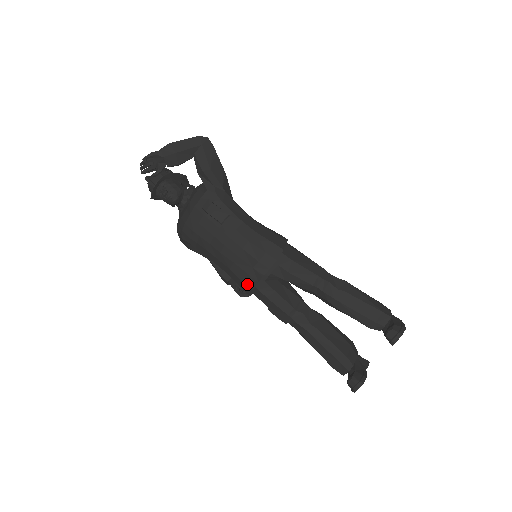
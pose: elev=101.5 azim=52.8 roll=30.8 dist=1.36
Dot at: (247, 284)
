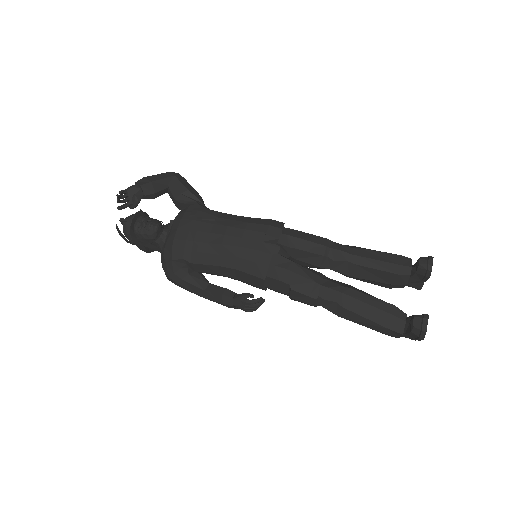
Dot at: (261, 263)
